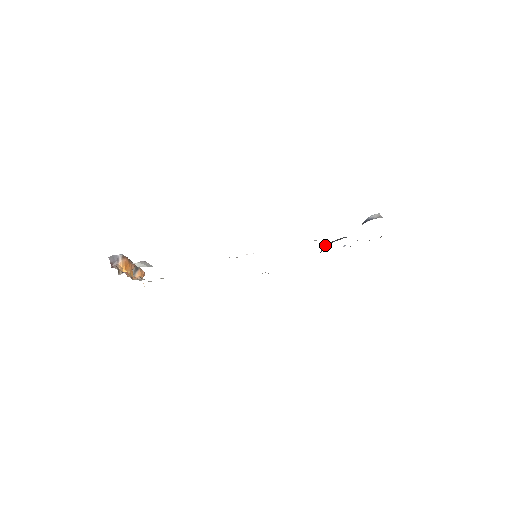
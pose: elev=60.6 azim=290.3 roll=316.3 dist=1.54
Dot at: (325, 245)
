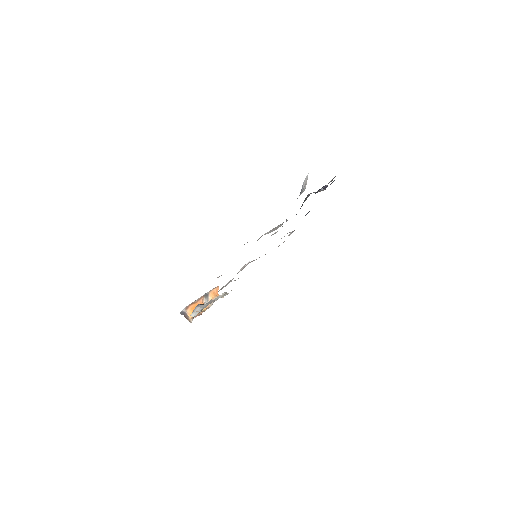
Dot at: occluded
